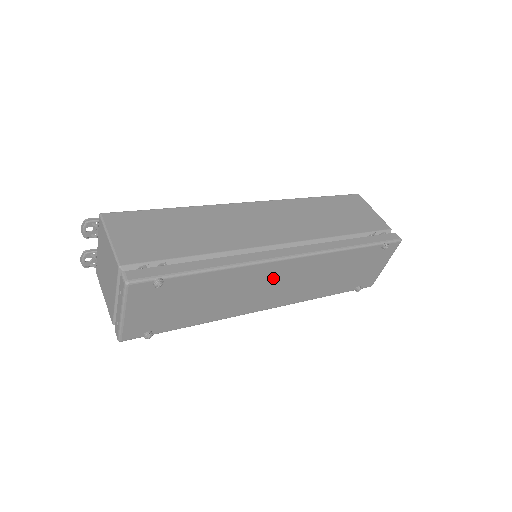
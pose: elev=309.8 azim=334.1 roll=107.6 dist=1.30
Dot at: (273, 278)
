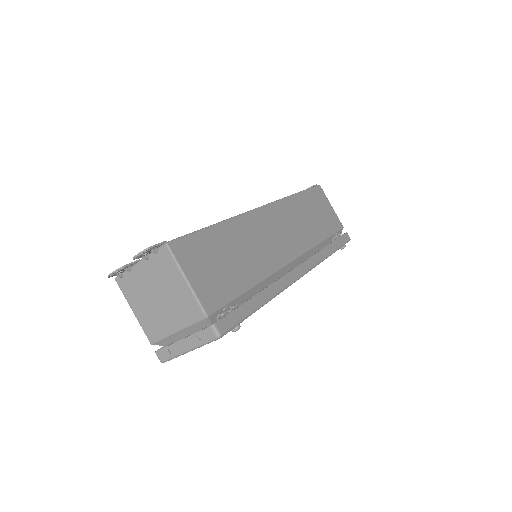
Dot at: occluded
